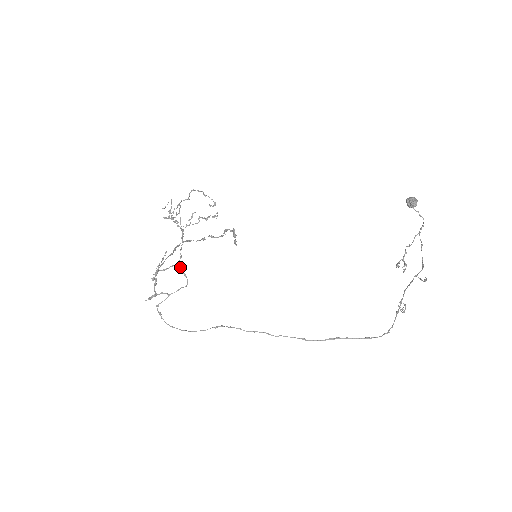
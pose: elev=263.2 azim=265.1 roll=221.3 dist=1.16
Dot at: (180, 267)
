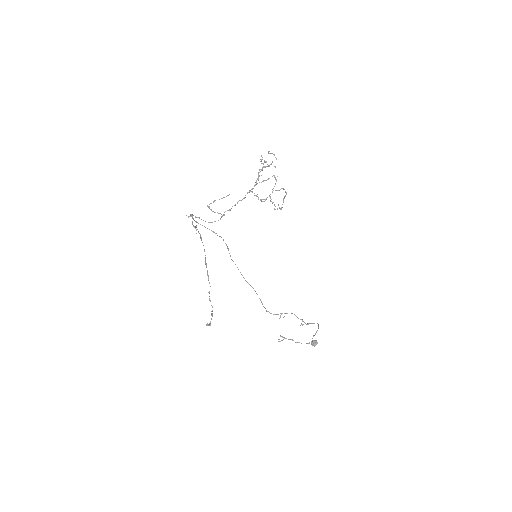
Dot at: (222, 216)
